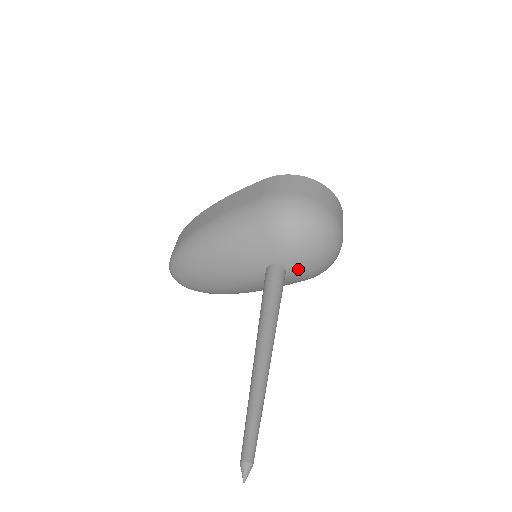
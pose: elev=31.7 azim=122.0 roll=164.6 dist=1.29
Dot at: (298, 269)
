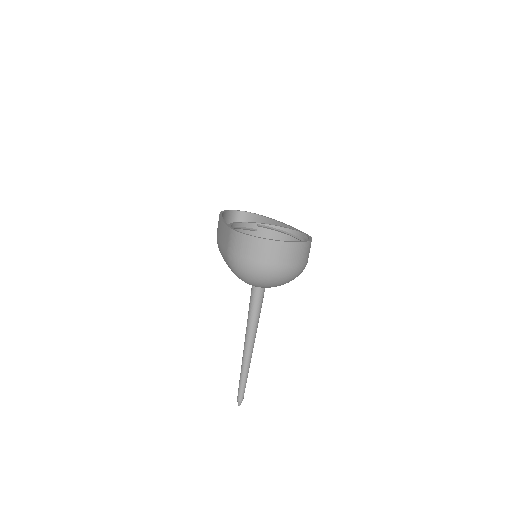
Dot at: occluded
